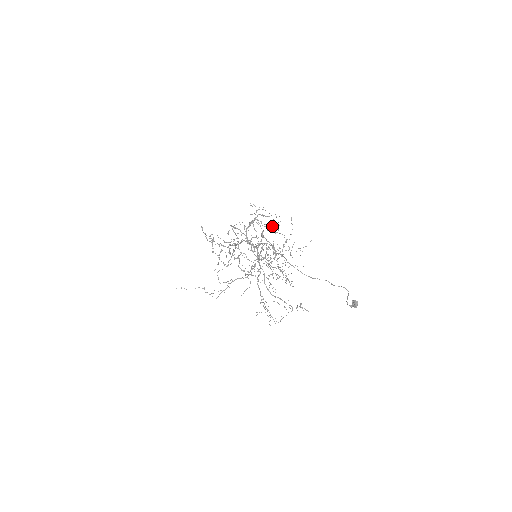
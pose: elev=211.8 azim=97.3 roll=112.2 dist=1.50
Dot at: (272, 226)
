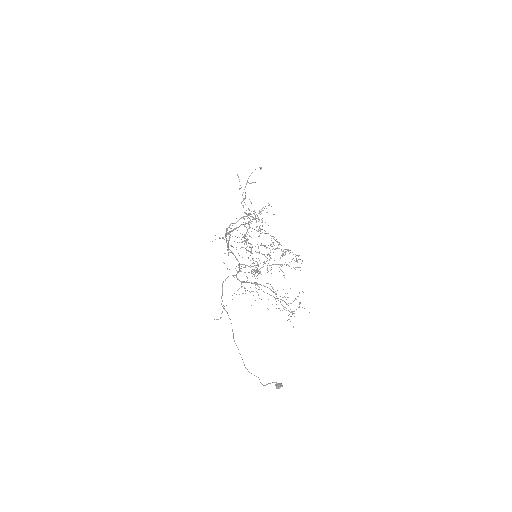
Dot at: (246, 239)
